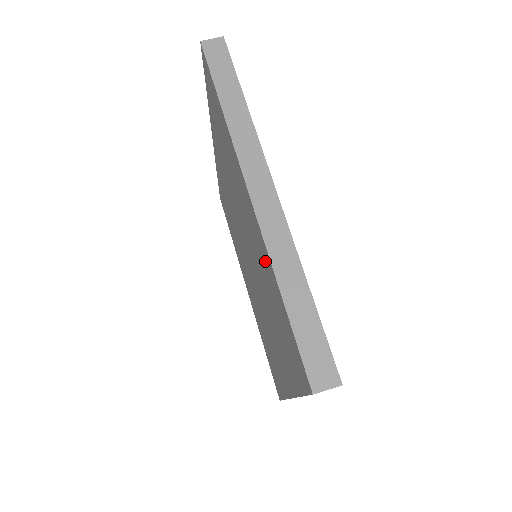
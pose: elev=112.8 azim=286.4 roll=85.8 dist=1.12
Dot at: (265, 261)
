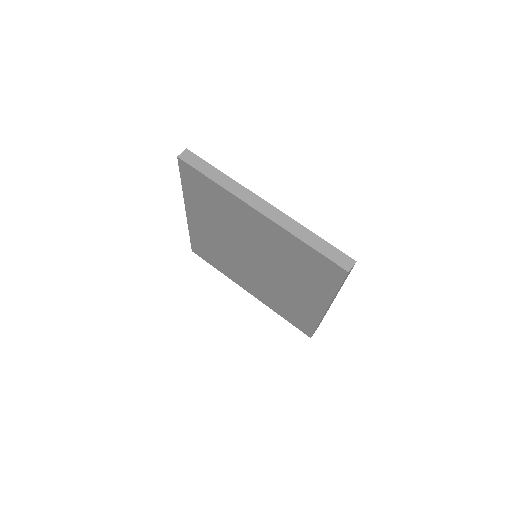
Dot at: (283, 239)
